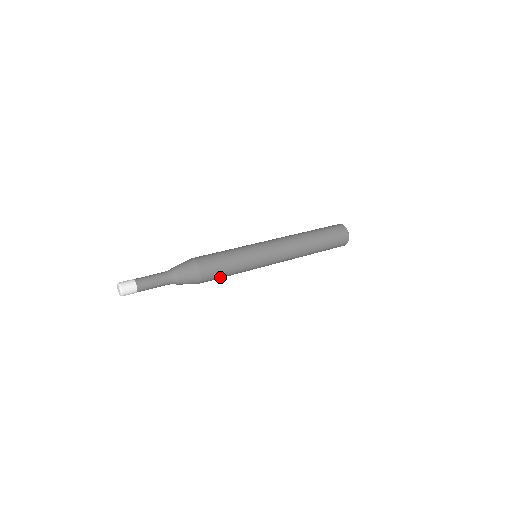
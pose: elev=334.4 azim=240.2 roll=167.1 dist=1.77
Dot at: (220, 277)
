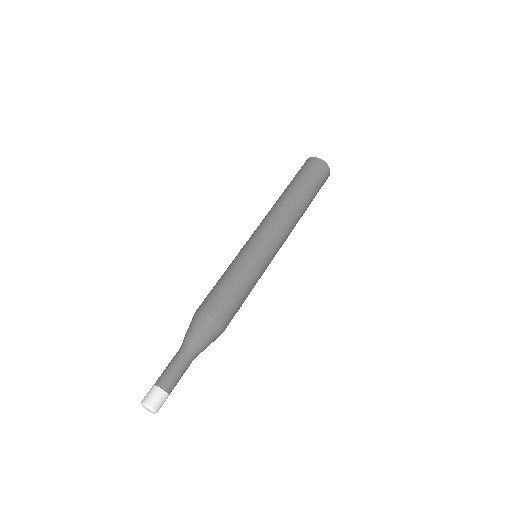
Dot at: (239, 307)
